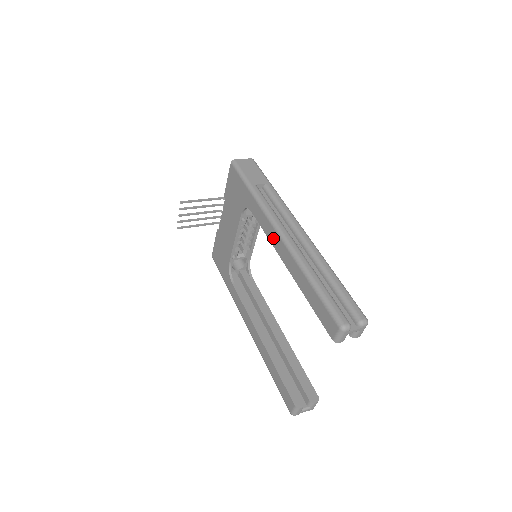
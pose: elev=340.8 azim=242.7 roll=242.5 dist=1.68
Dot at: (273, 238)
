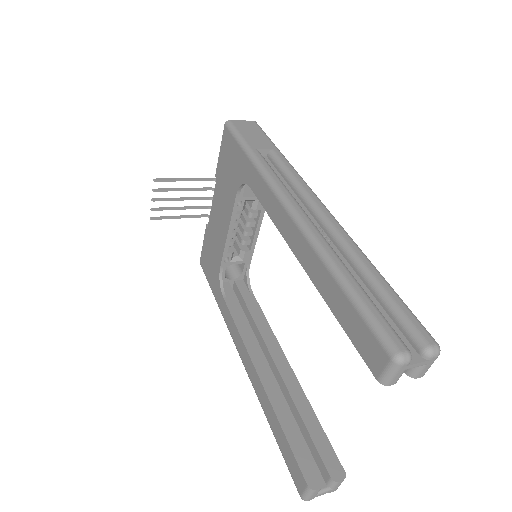
Dot at: (280, 219)
